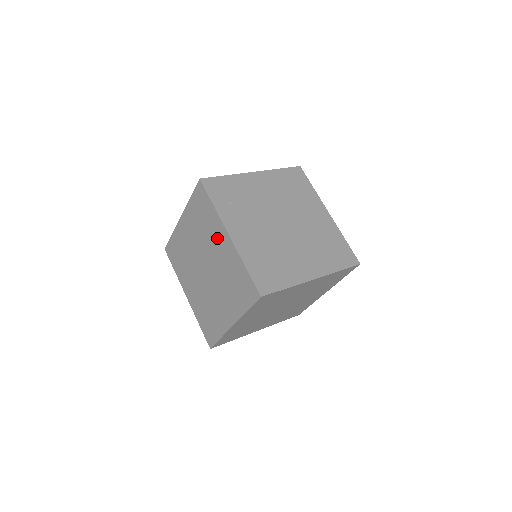
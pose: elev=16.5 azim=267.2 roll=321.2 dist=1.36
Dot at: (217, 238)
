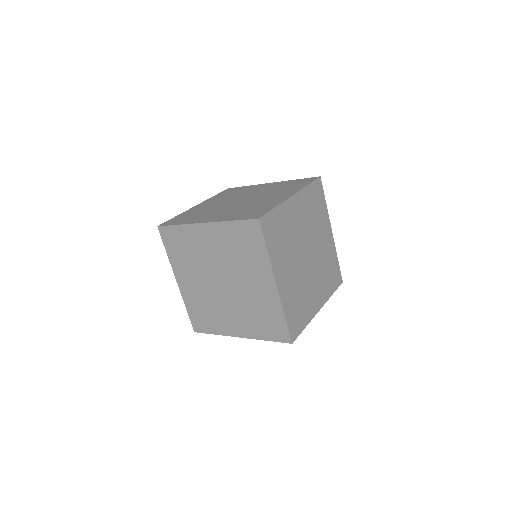
Dot at: (256, 188)
